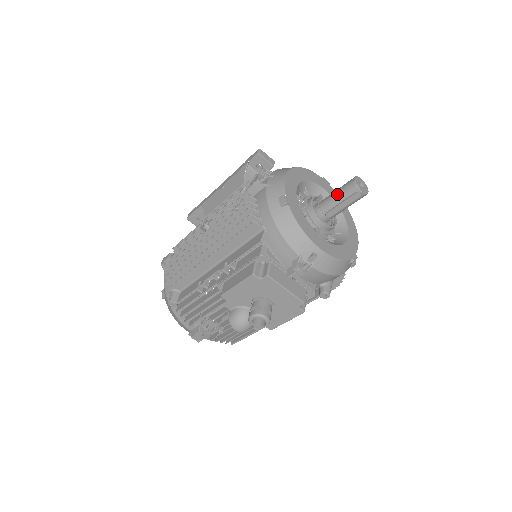
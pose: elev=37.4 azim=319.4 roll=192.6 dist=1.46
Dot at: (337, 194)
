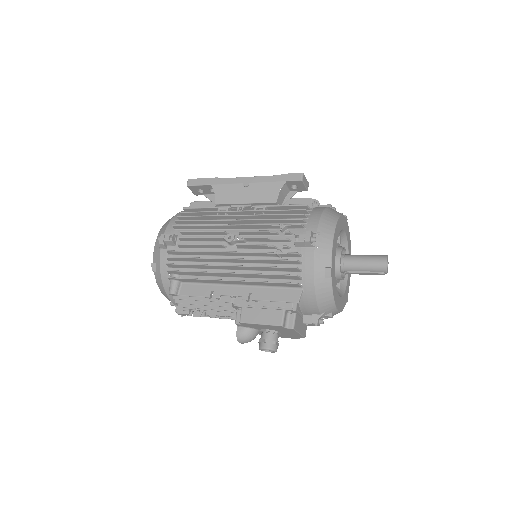
Dot at: (365, 264)
